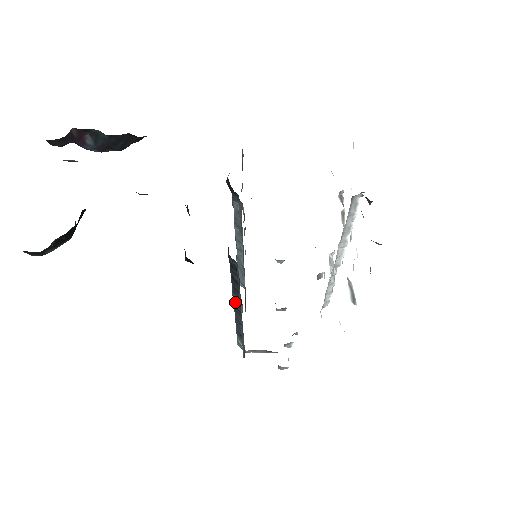
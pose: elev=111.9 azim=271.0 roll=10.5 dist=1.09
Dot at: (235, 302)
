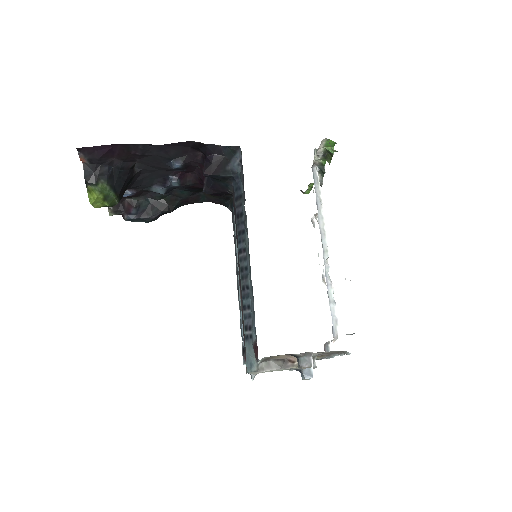
Dot at: (241, 258)
